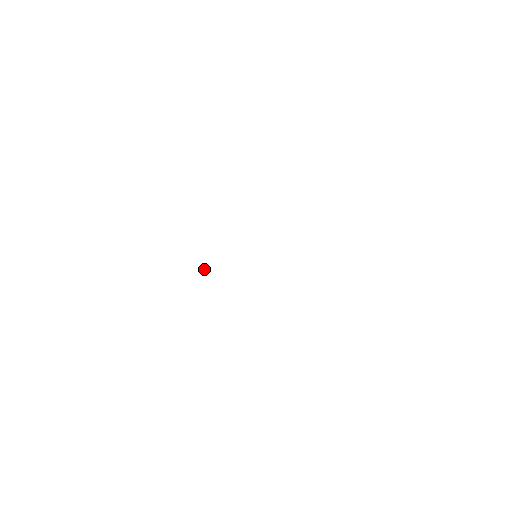
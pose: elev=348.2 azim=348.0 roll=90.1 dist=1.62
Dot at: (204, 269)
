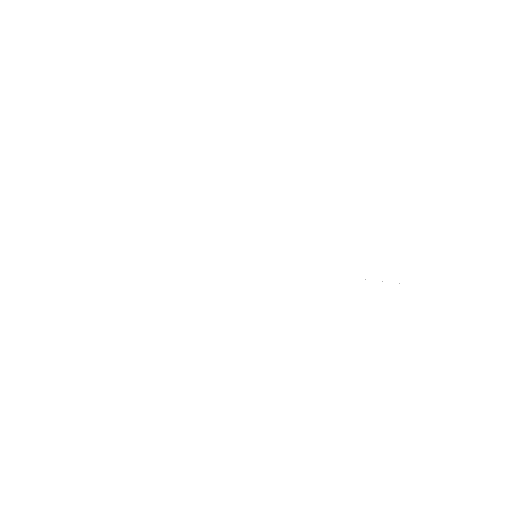
Dot at: occluded
